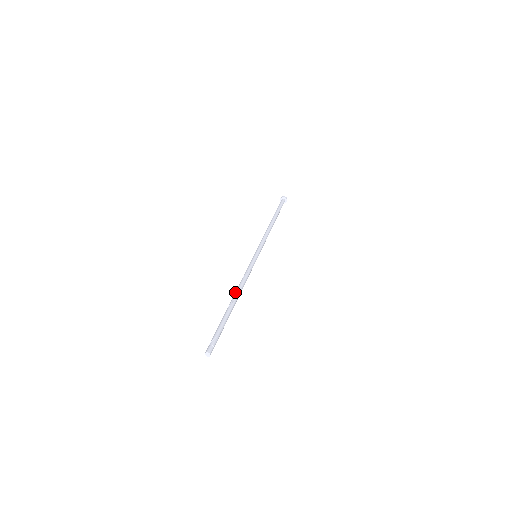
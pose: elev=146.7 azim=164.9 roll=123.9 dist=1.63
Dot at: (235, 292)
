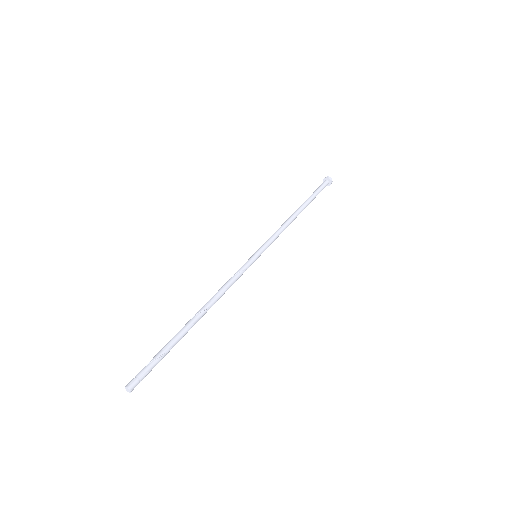
Dot at: (203, 306)
